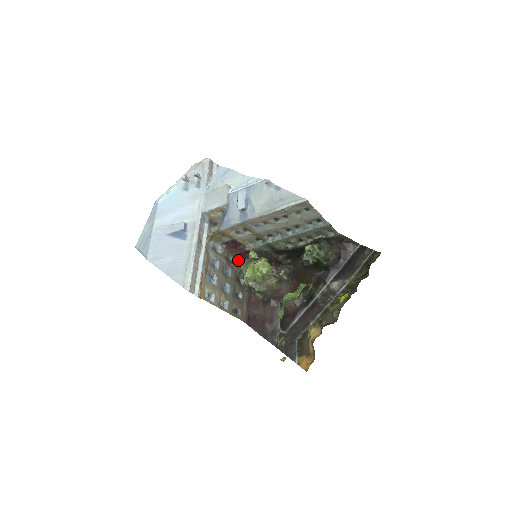
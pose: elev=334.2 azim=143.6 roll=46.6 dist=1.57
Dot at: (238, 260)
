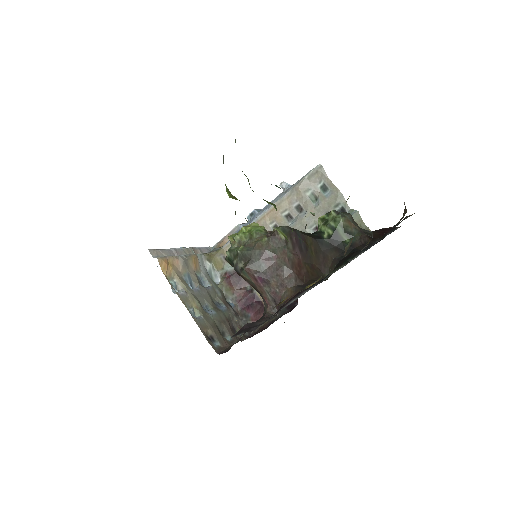
Dot at: (241, 311)
